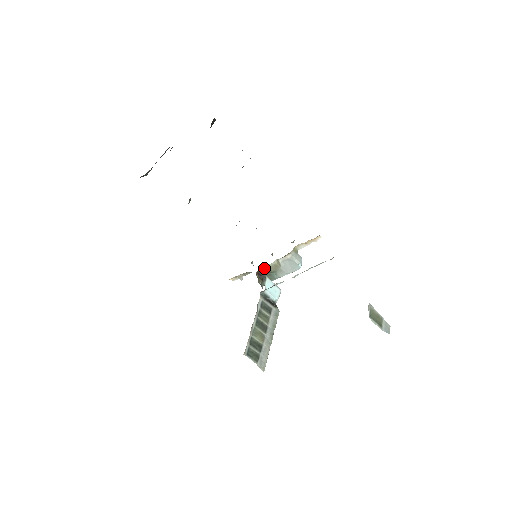
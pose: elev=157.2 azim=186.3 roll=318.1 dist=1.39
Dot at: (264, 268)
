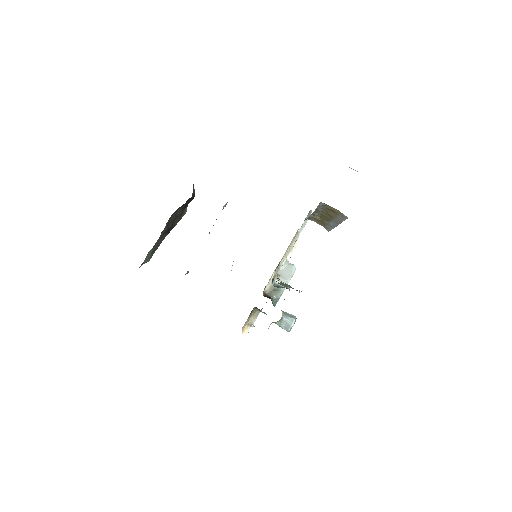
Dot at: (268, 287)
